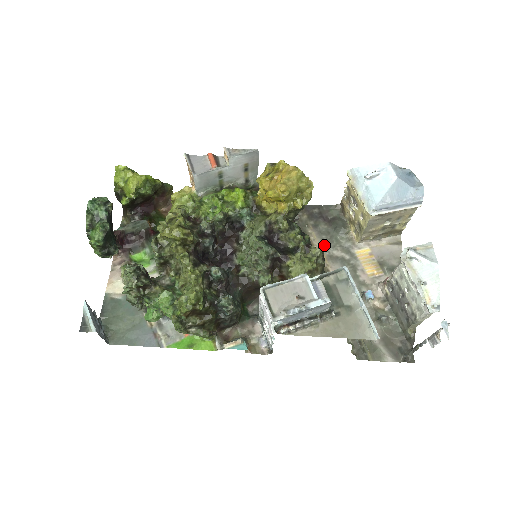
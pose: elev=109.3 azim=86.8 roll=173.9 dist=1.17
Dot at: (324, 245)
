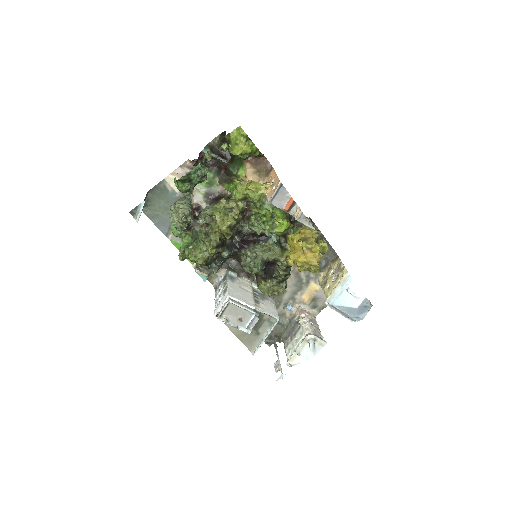
Dot at: occluded
